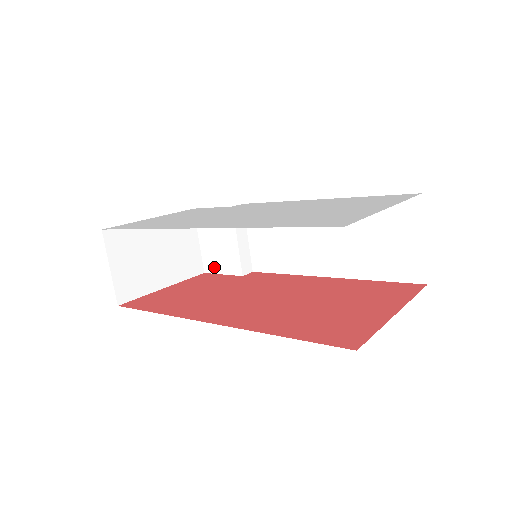
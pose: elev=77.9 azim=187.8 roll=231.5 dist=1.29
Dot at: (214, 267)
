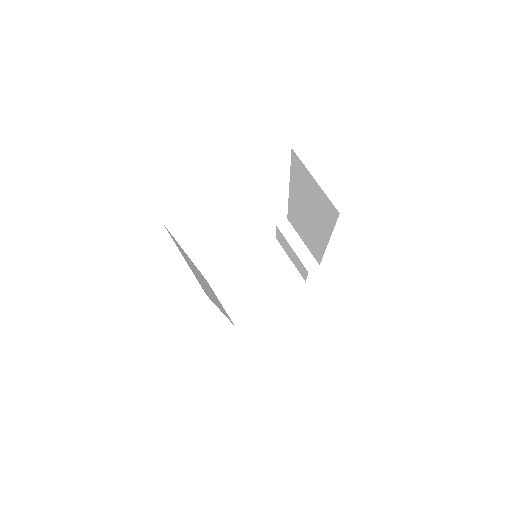
Dot at: (303, 274)
